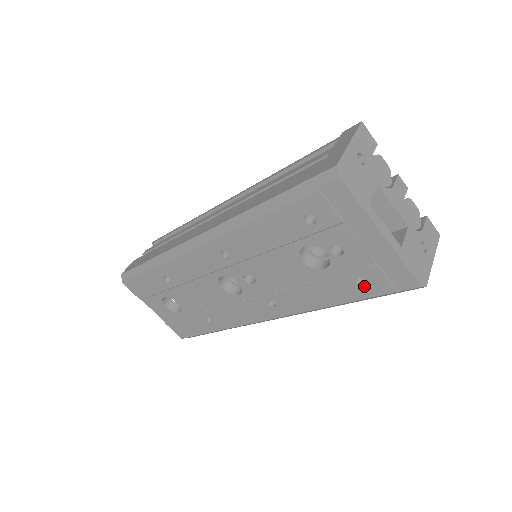
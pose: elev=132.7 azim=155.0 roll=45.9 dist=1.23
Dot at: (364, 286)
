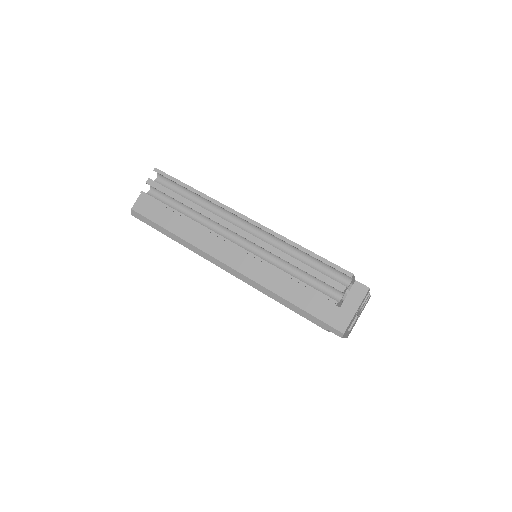
Dot at: occluded
